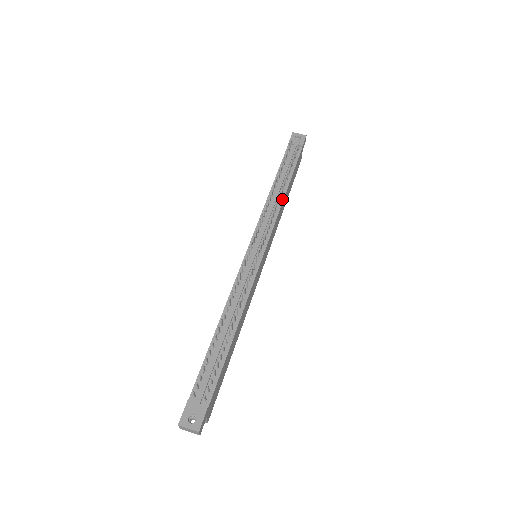
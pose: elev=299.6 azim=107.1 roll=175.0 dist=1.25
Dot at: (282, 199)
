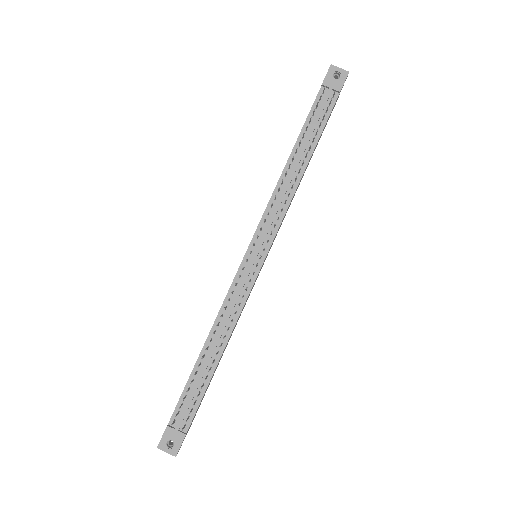
Dot at: (298, 182)
